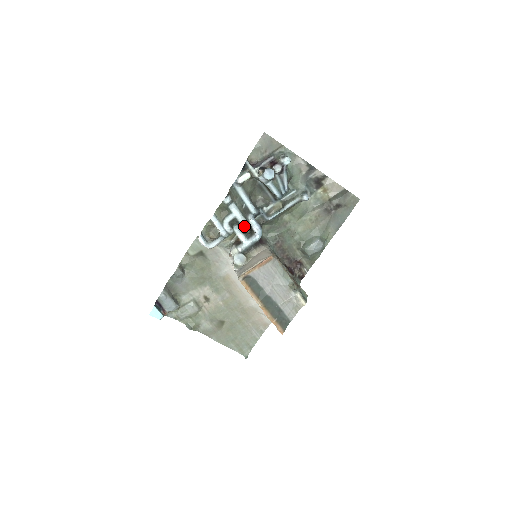
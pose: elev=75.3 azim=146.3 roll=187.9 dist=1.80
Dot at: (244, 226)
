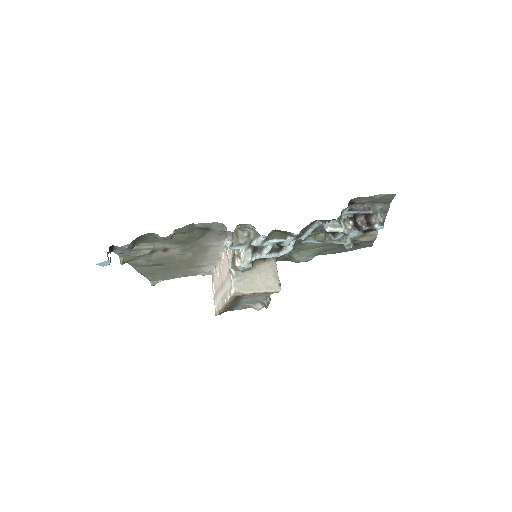
Dot at: occluded
